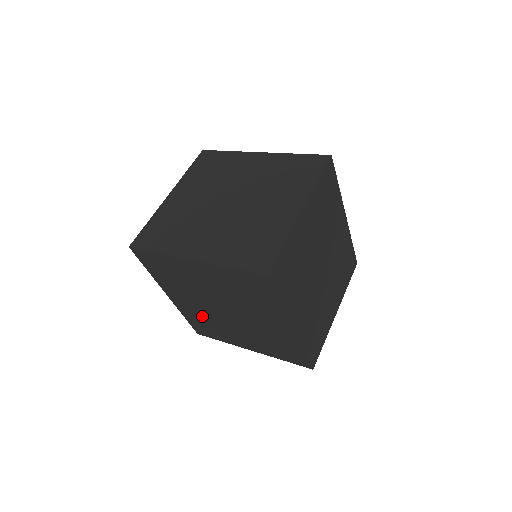
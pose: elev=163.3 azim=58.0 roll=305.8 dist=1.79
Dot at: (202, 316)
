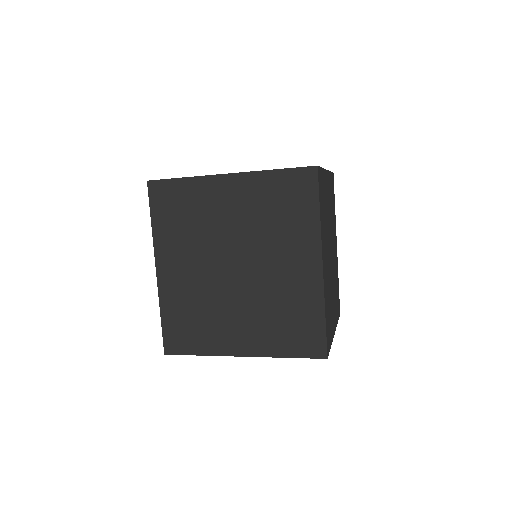
Dot at: (193, 298)
